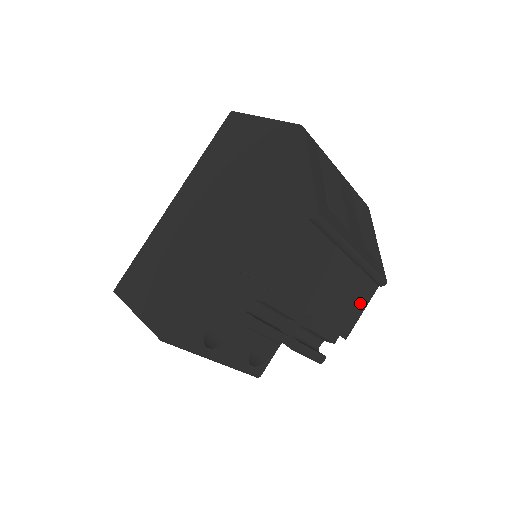
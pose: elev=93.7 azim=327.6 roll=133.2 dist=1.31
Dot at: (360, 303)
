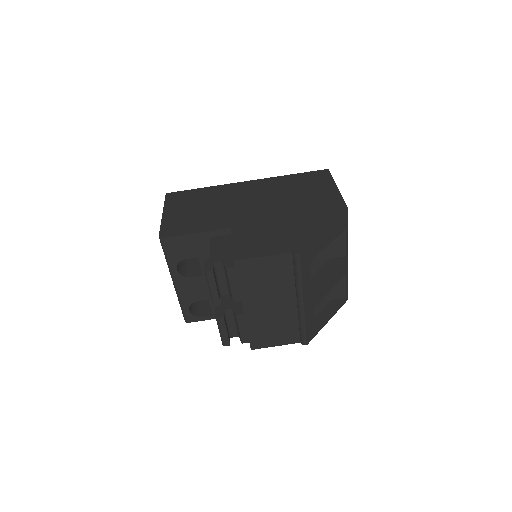
Dot at: (280, 338)
